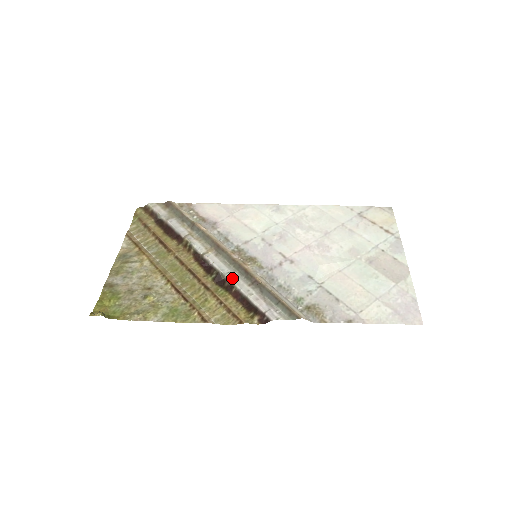
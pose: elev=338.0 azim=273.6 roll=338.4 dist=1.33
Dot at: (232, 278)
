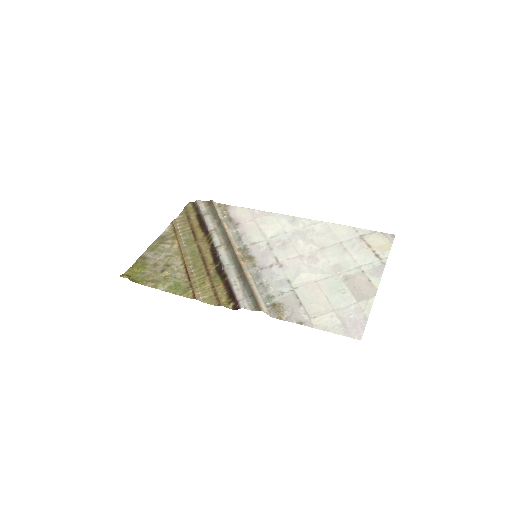
Dot at: (228, 269)
